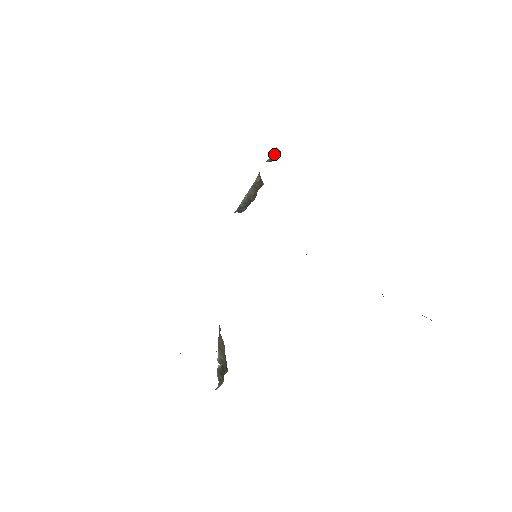
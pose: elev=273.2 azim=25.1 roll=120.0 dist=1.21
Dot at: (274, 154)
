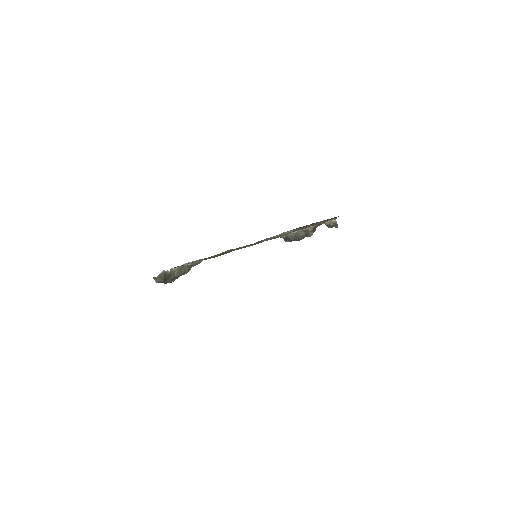
Dot at: (332, 223)
